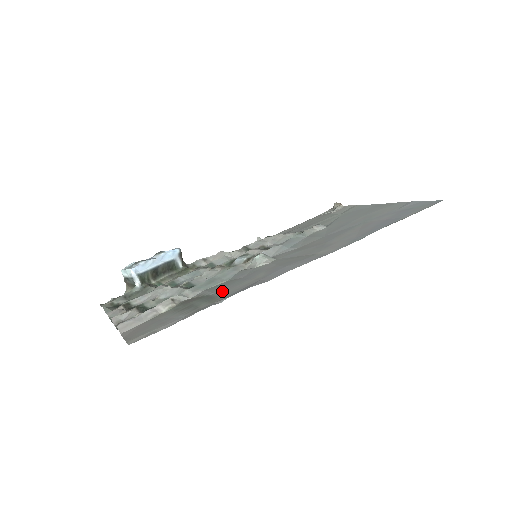
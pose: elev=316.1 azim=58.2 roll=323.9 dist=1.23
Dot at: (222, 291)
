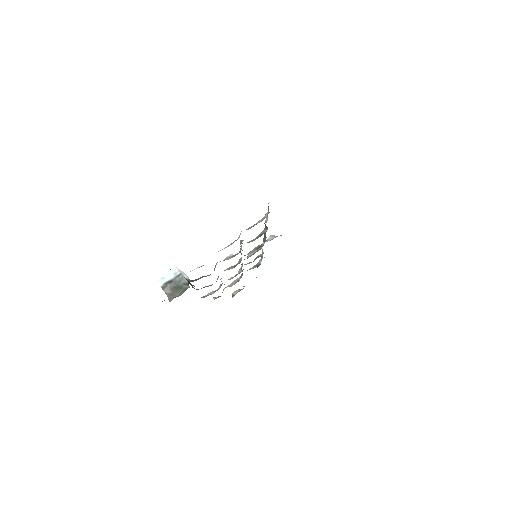
Dot at: occluded
